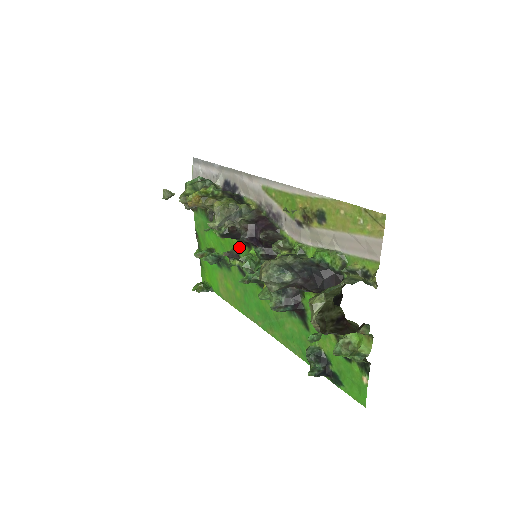
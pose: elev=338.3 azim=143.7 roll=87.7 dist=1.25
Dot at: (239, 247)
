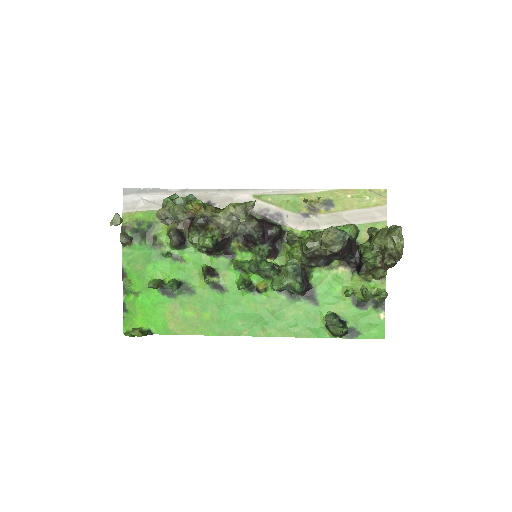
Dot at: (214, 262)
